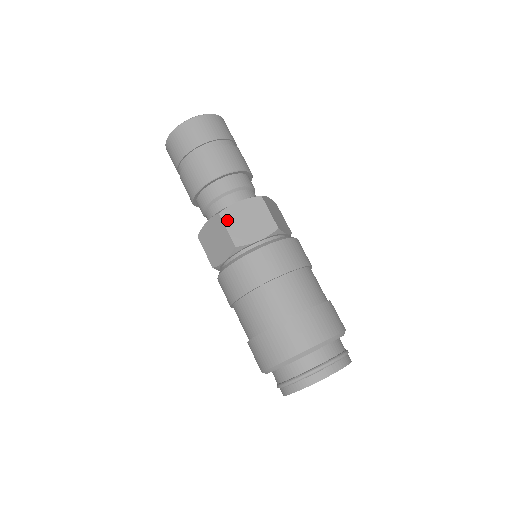
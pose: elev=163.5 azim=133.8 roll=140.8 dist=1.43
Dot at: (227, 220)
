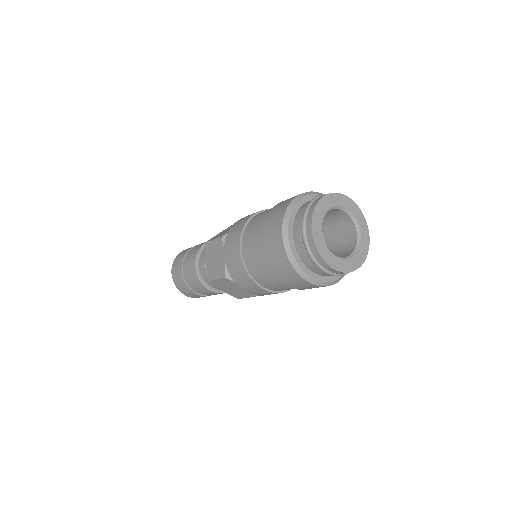
Dot at: (212, 239)
